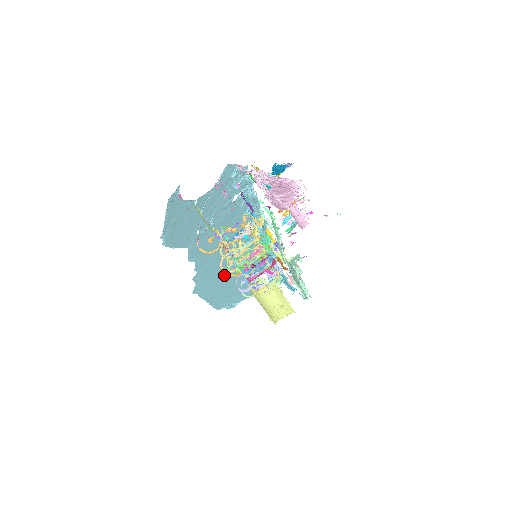
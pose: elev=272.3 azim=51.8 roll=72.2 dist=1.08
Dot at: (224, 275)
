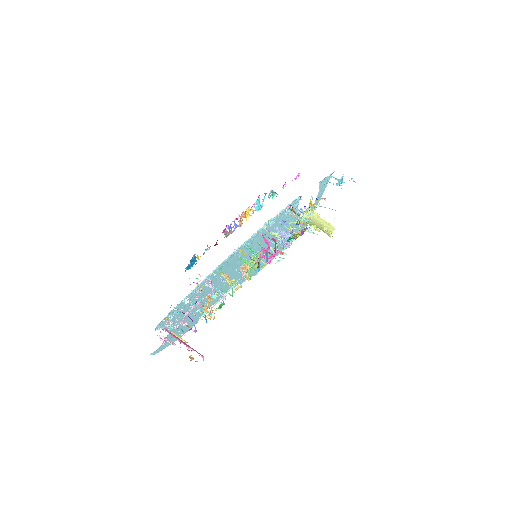
Dot at: occluded
